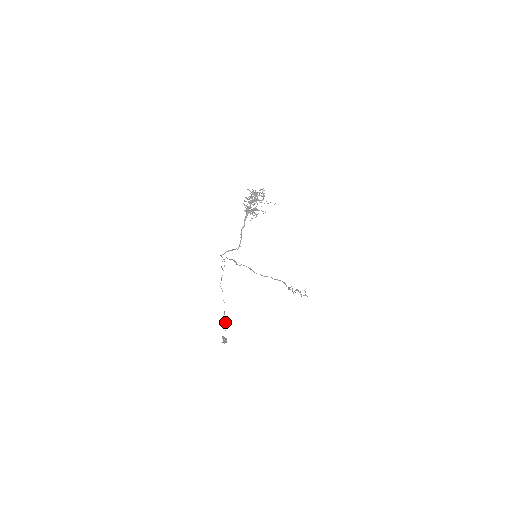
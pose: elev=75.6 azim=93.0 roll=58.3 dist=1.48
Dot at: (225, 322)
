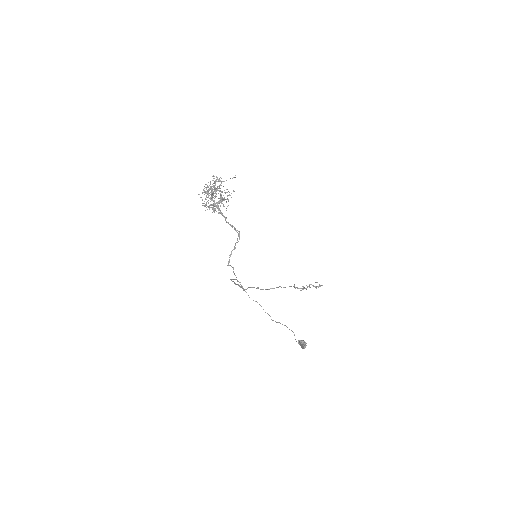
Dot at: (287, 327)
